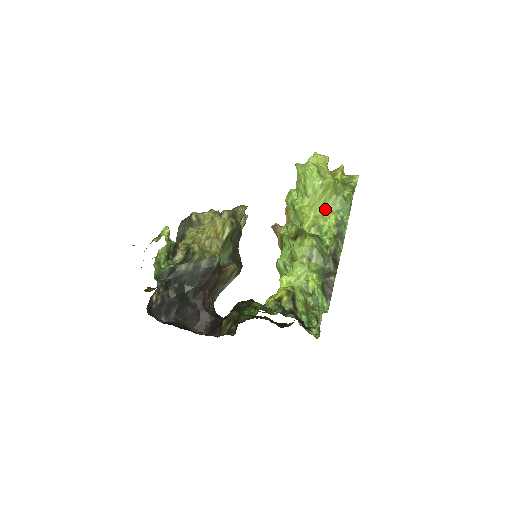
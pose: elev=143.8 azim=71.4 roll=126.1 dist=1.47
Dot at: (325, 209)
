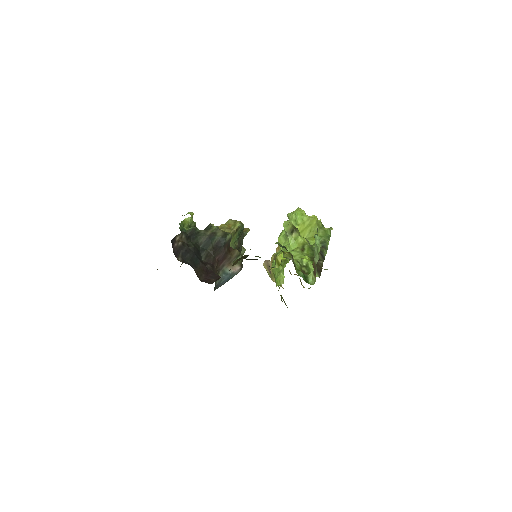
Dot at: (311, 235)
